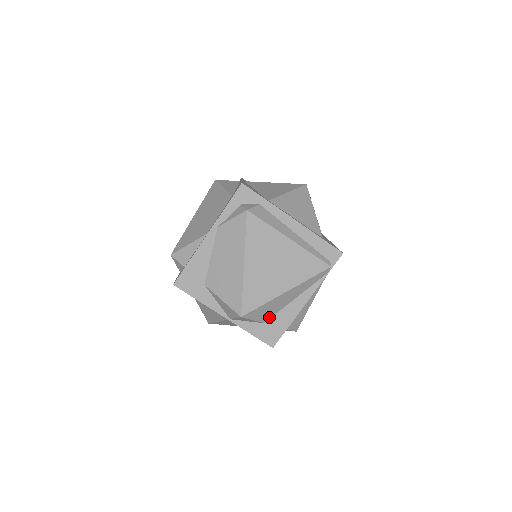
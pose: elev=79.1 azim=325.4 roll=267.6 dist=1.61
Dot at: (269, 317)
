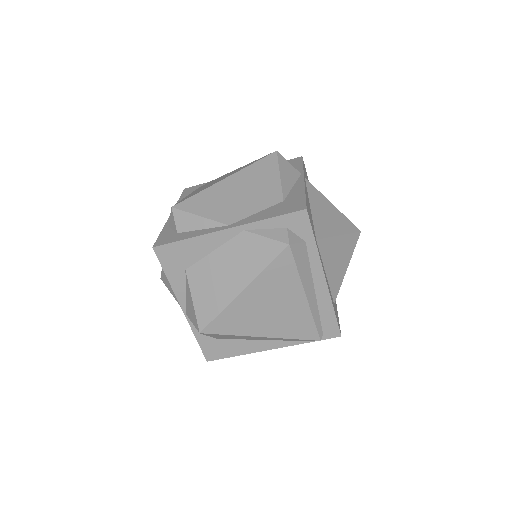
Dot at: (225, 338)
